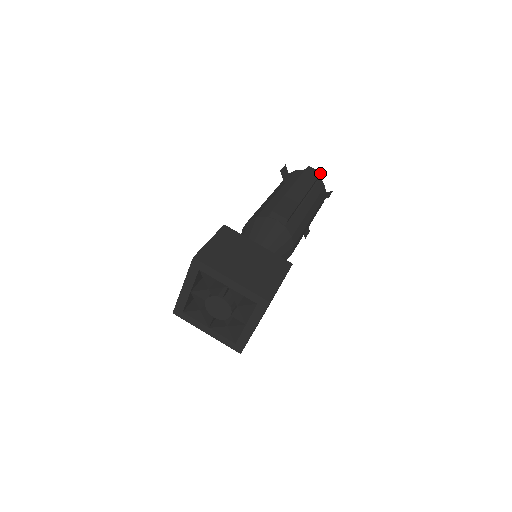
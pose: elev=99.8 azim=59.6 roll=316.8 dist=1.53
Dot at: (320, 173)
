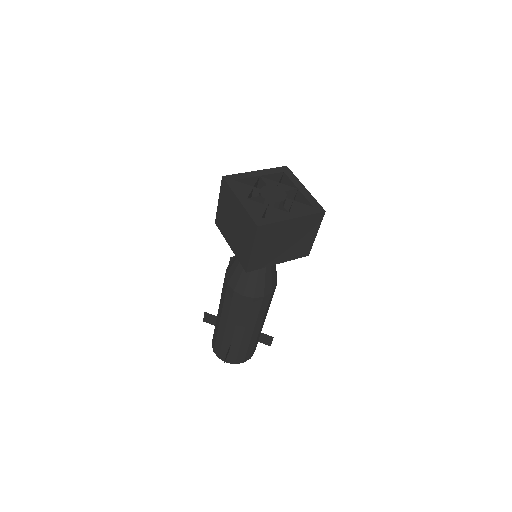
Dot at: occluded
